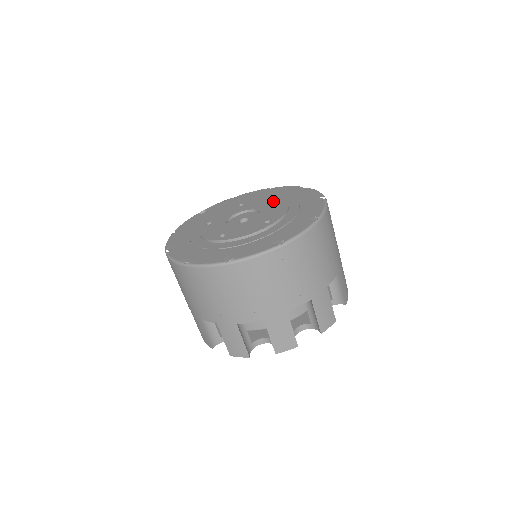
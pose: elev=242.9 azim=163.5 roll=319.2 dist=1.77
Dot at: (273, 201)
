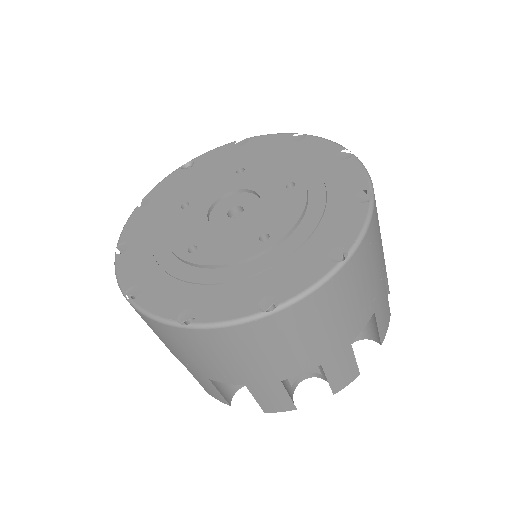
Dot at: (287, 179)
